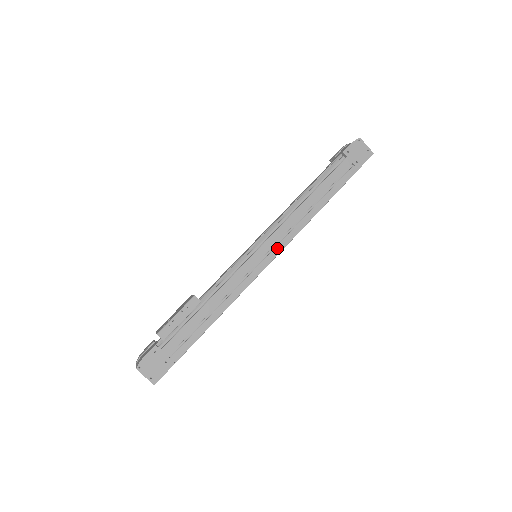
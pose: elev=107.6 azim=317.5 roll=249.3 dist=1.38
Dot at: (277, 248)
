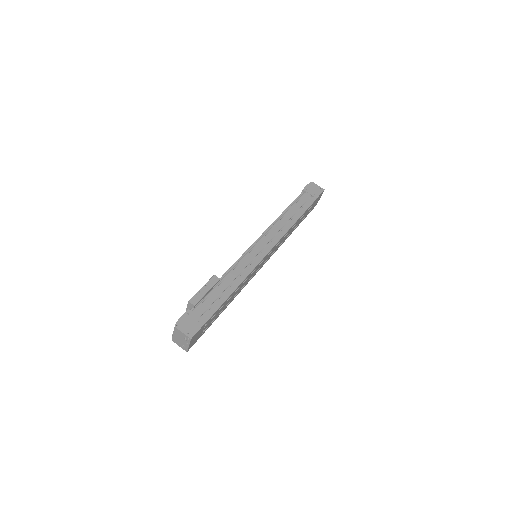
Dot at: (271, 244)
